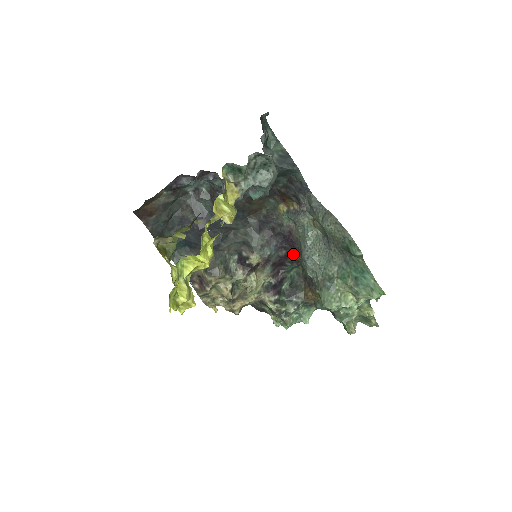
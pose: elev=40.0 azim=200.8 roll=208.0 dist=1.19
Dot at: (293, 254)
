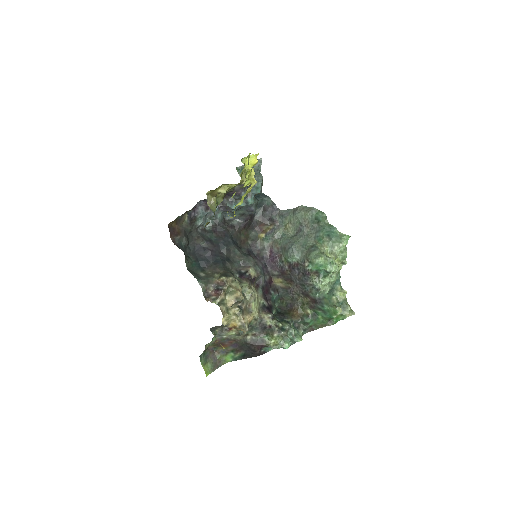
Dot at: (274, 279)
